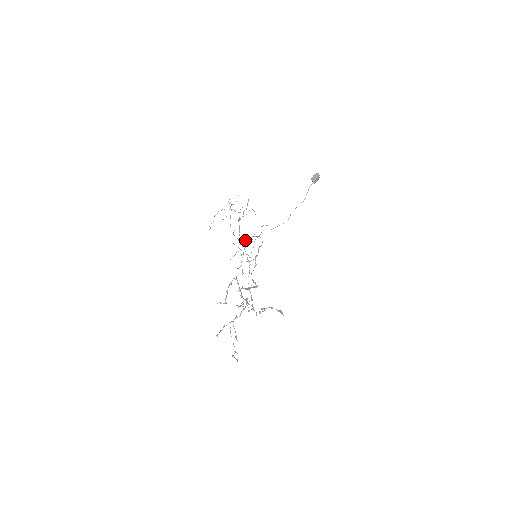
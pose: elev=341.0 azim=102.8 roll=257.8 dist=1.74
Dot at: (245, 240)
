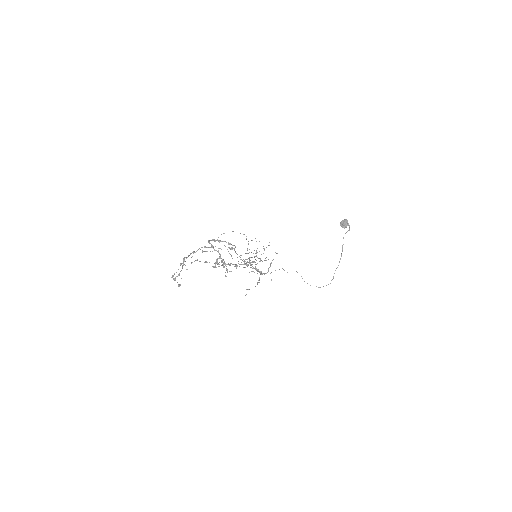
Dot at: (254, 257)
